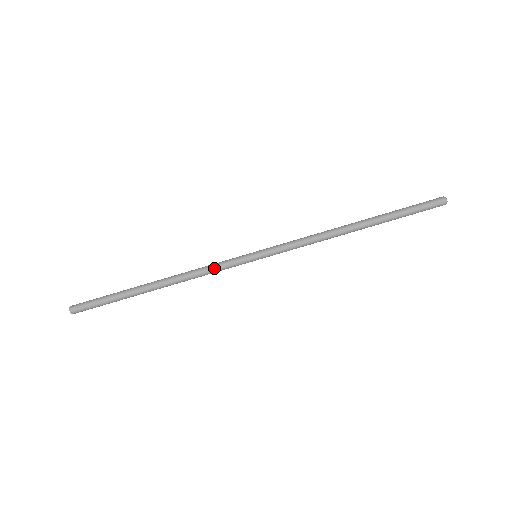
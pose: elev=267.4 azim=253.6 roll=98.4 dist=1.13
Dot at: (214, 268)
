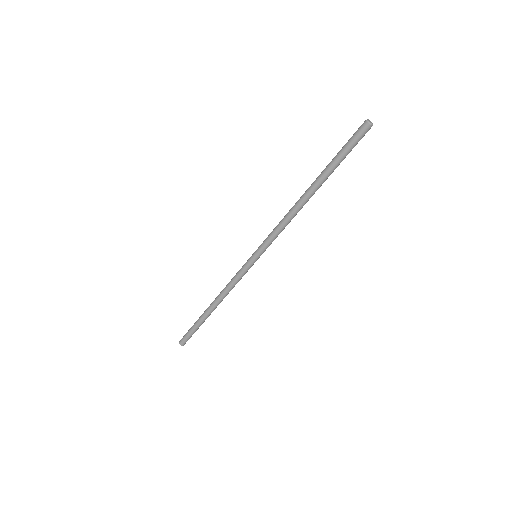
Dot at: (234, 278)
